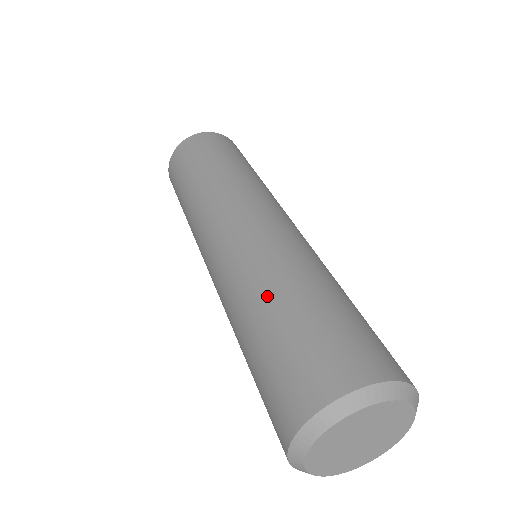
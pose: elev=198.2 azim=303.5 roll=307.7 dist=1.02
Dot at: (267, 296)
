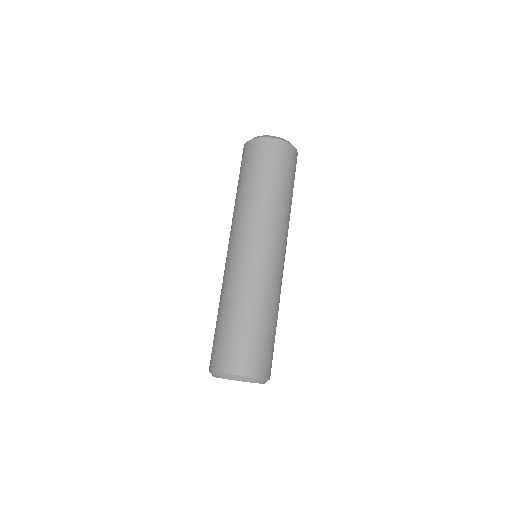
Dot at: (230, 307)
